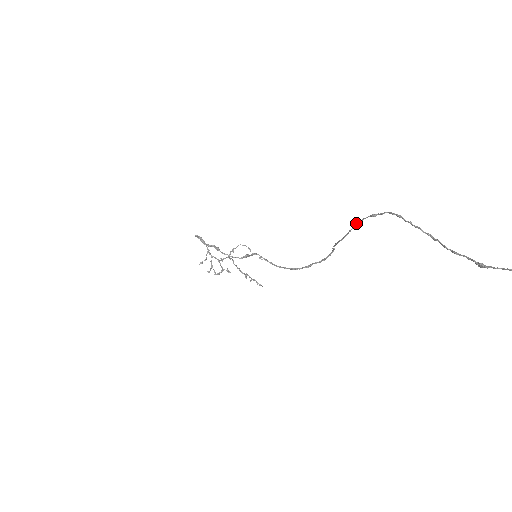
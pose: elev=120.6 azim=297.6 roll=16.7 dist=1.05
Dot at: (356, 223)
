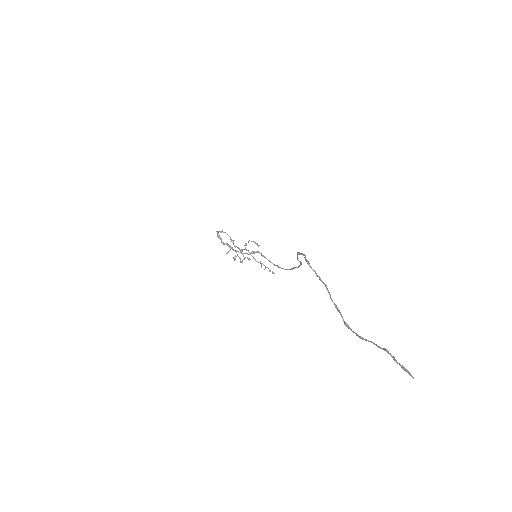
Dot at: occluded
